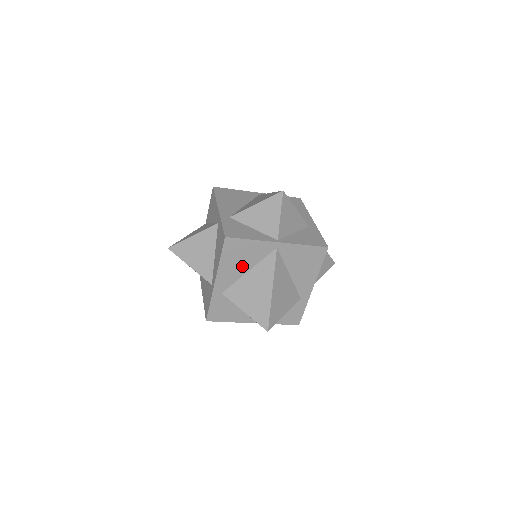
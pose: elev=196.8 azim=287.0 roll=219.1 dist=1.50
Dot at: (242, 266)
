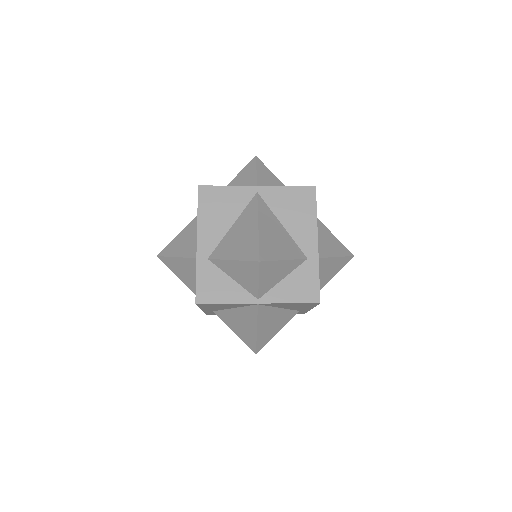
Dot at: (225, 307)
